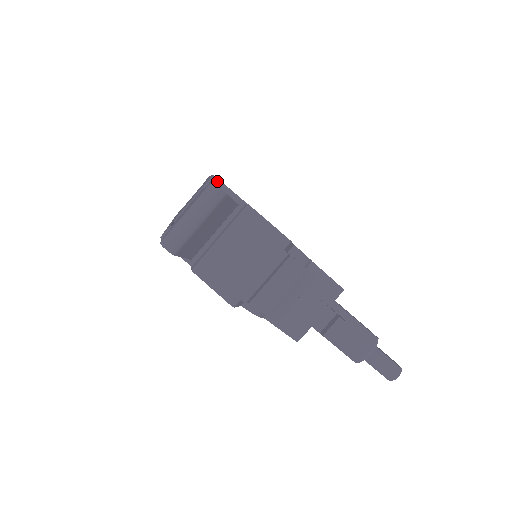
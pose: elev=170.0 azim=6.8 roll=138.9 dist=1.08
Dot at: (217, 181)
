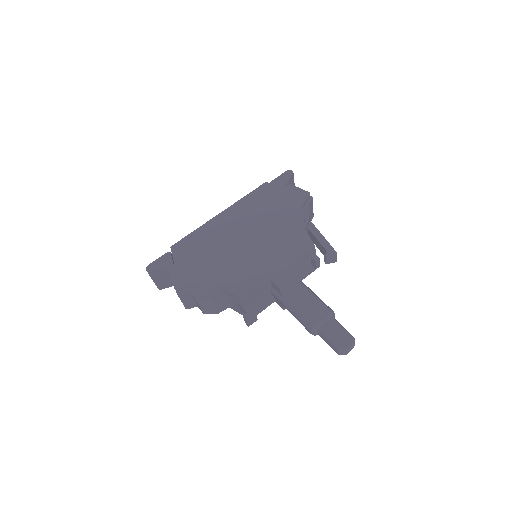
Dot at: (171, 250)
